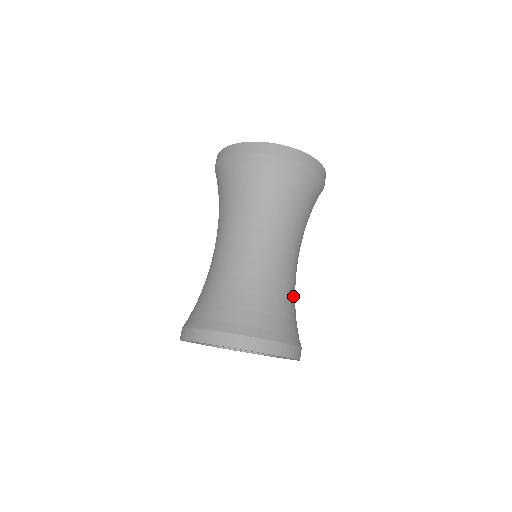
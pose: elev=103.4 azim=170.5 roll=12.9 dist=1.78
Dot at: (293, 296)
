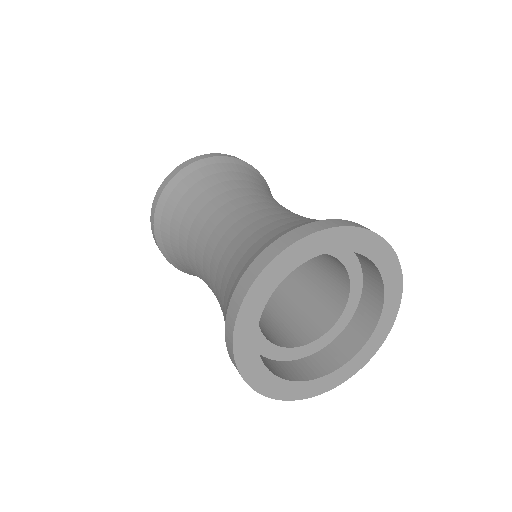
Dot at: occluded
